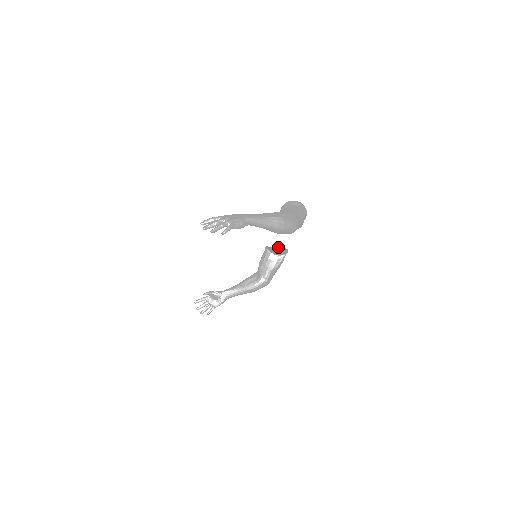
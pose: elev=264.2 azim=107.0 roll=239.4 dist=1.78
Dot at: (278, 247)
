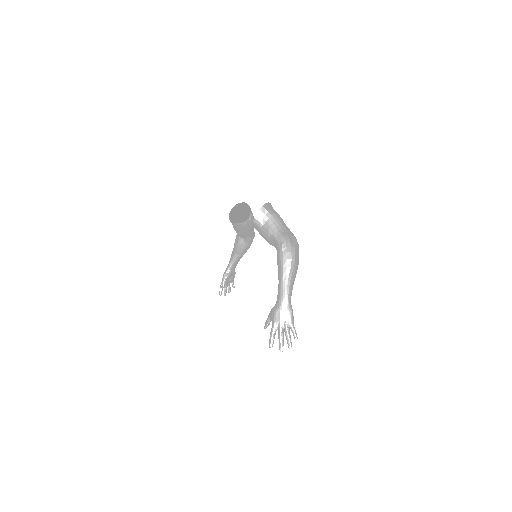
Dot at: (234, 207)
